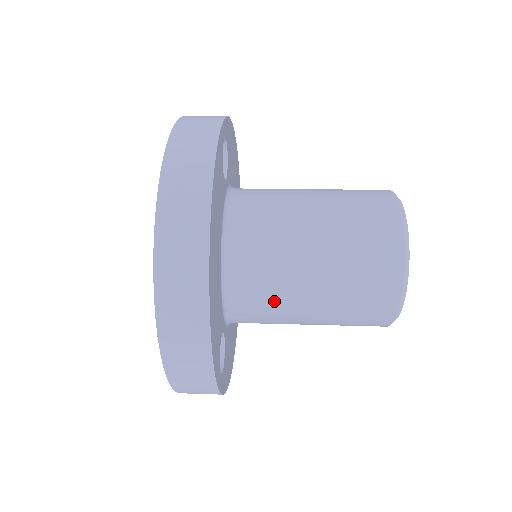
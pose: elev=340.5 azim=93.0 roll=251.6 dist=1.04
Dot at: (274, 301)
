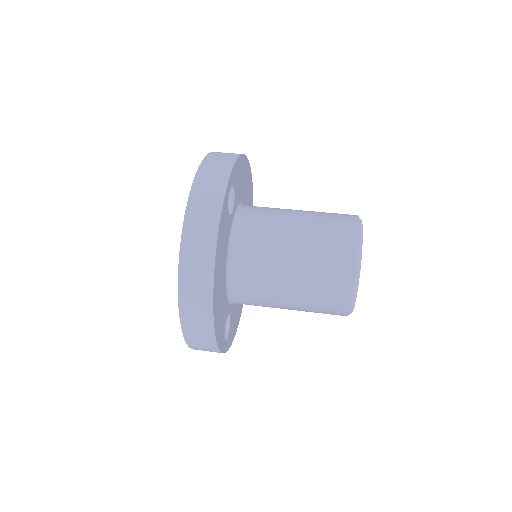
Dot at: (263, 300)
